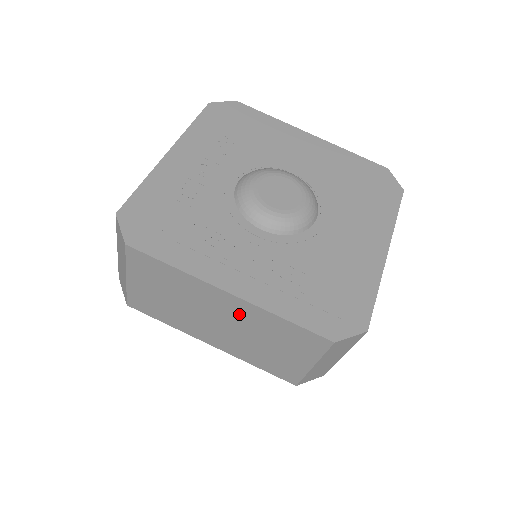
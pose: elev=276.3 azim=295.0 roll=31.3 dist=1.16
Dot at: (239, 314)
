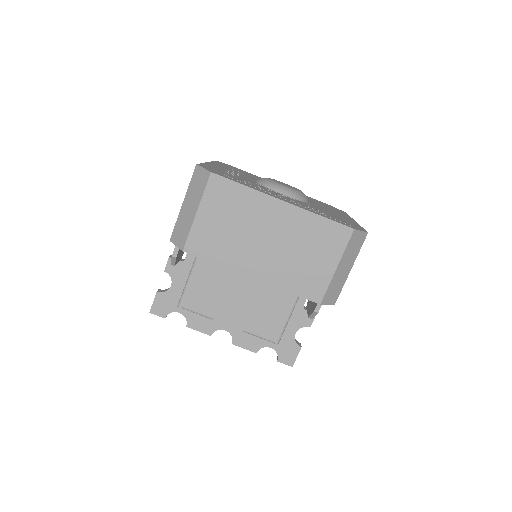
Dot at: (287, 223)
